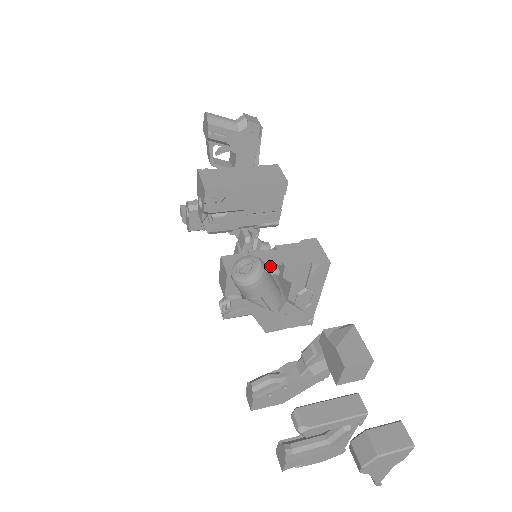
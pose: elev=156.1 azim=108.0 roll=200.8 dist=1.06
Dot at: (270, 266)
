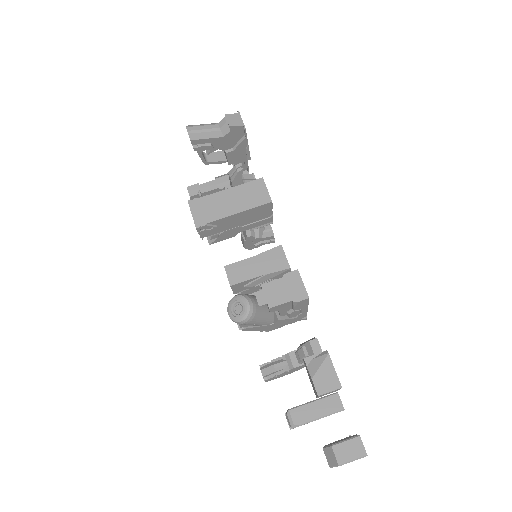
Dot at: (267, 271)
